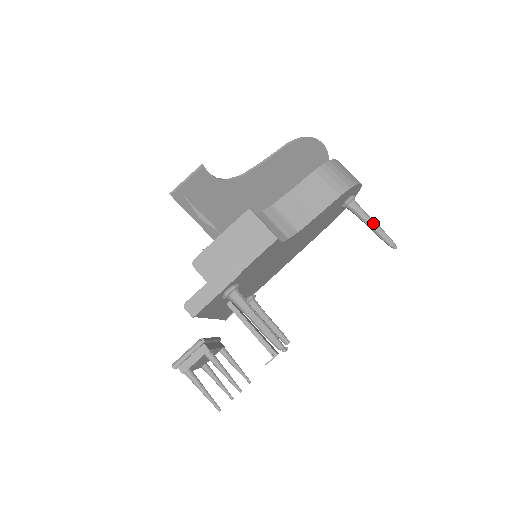
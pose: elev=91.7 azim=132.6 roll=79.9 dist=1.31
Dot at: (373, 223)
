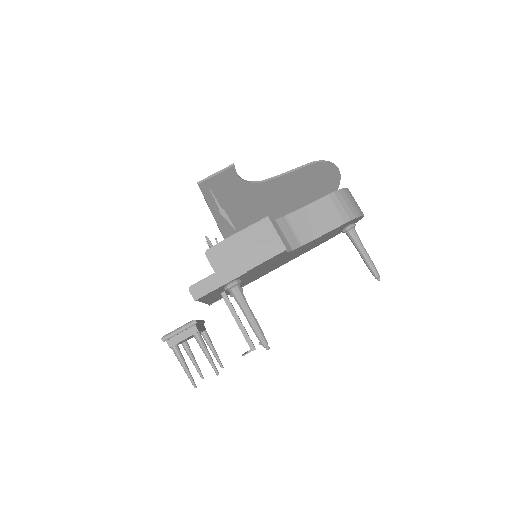
Dot at: (365, 253)
